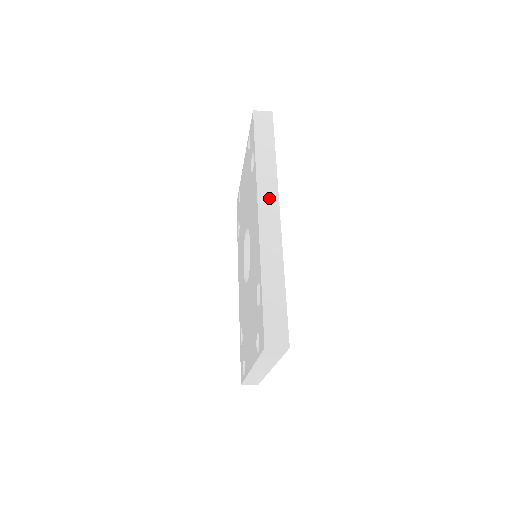
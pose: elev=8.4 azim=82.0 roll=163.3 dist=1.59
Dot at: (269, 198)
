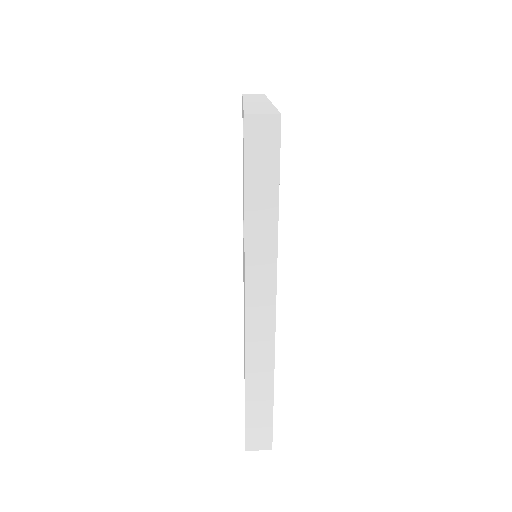
Dot at: (262, 287)
